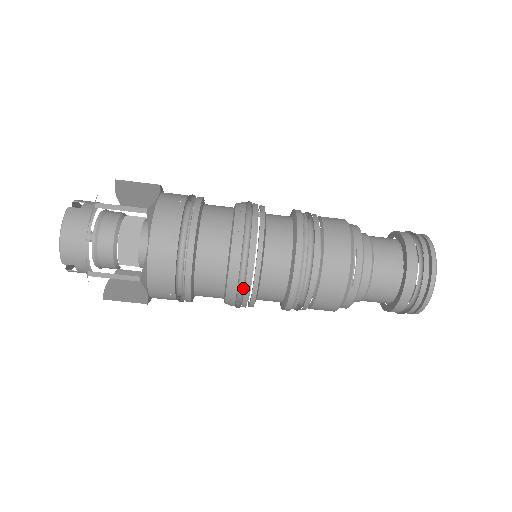
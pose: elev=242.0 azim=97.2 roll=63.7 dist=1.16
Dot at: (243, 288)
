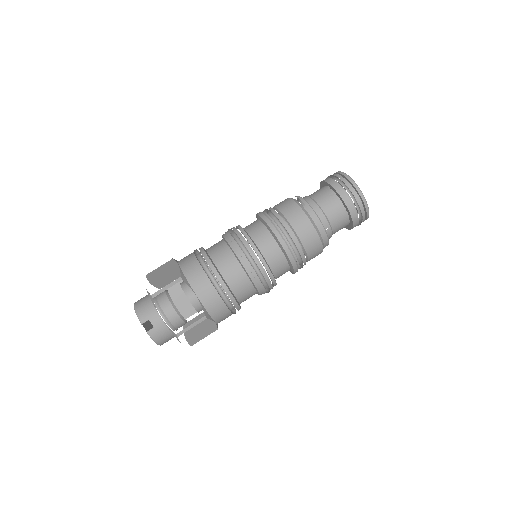
Dot at: (245, 249)
